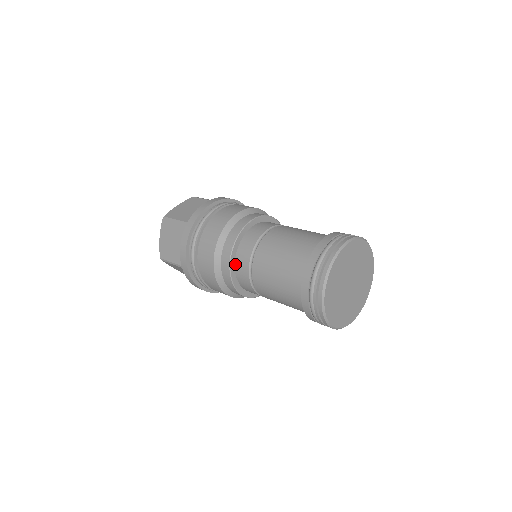
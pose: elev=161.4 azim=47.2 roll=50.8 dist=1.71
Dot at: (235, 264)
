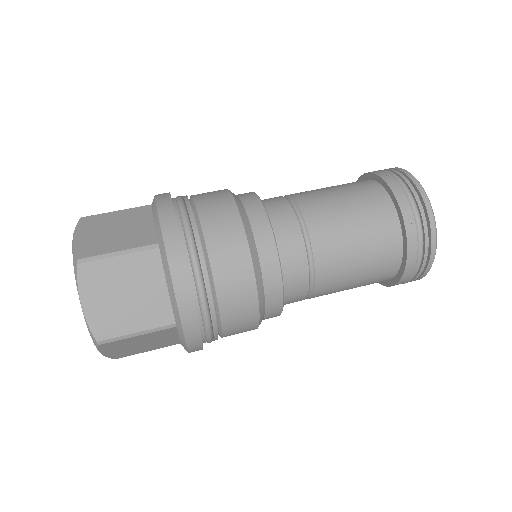
Dot at: occluded
